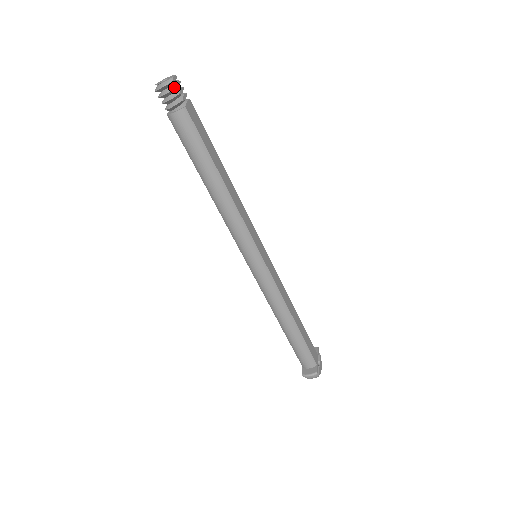
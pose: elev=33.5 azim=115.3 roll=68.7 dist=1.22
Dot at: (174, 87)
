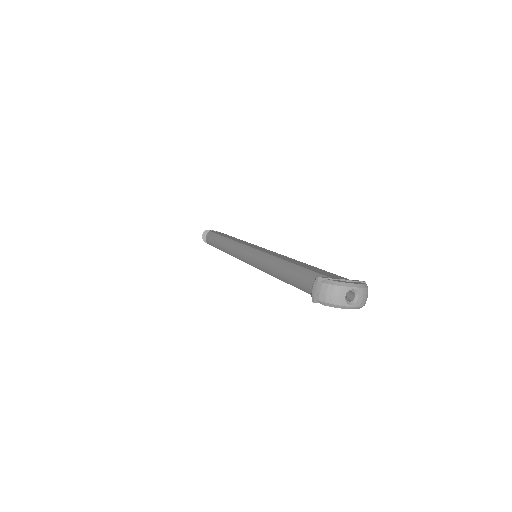
Dot at: (207, 231)
